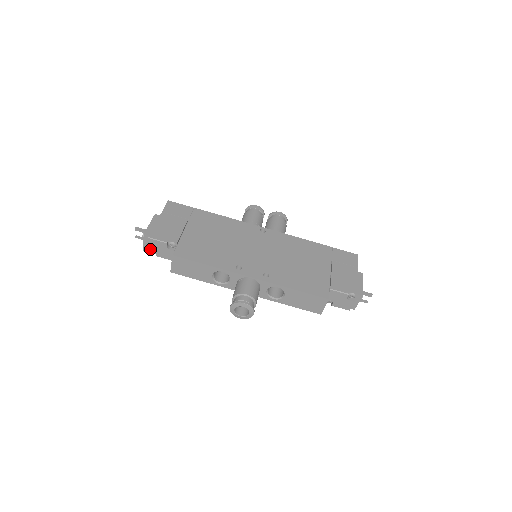
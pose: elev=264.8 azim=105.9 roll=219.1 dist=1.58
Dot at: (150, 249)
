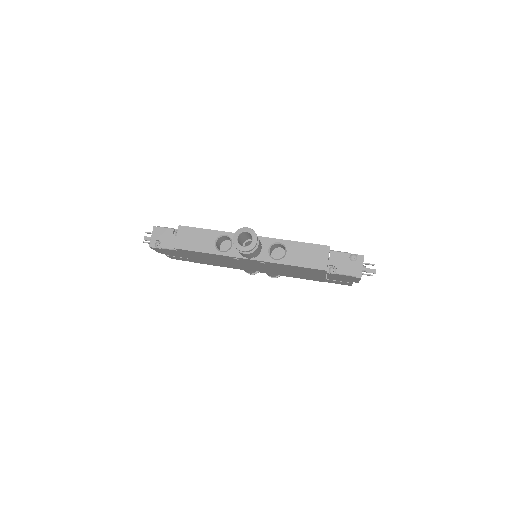
Dot at: (156, 243)
